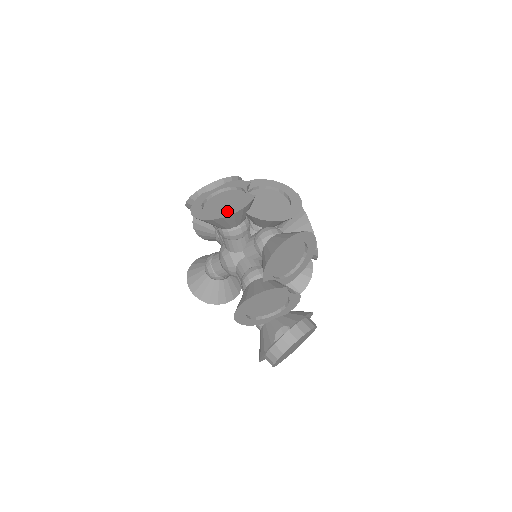
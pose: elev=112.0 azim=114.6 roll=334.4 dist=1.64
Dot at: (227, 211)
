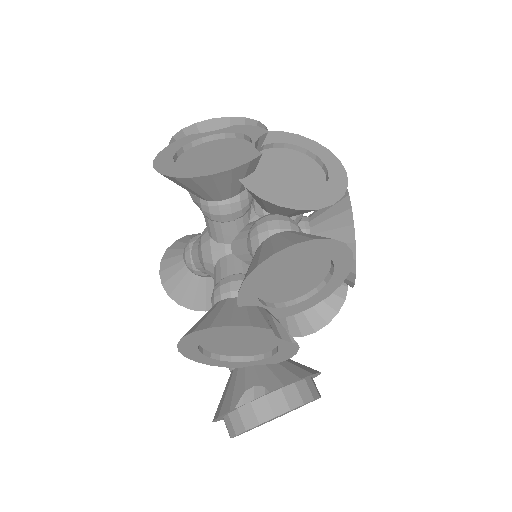
Dot at: (204, 168)
